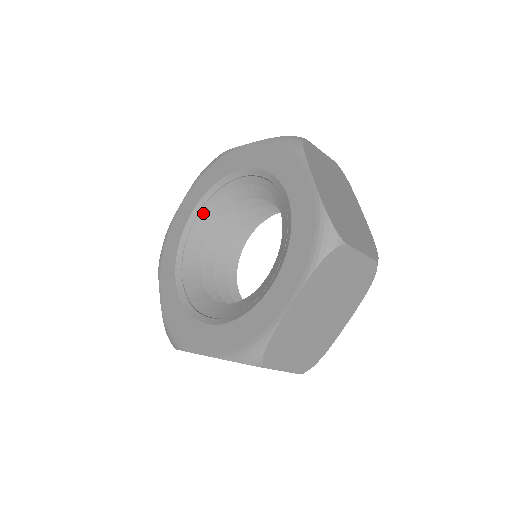
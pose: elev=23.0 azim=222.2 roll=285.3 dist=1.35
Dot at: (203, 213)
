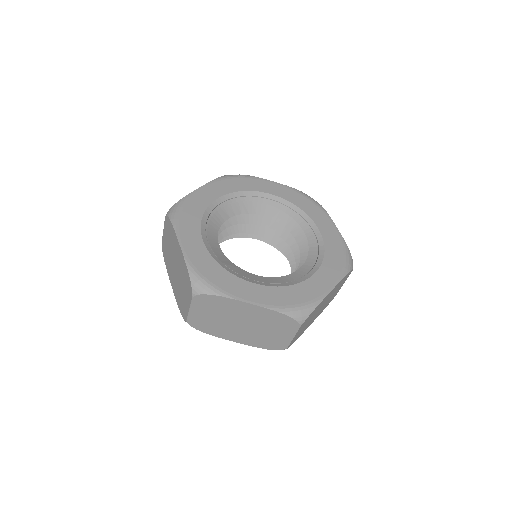
Dot at: (223, 205)
